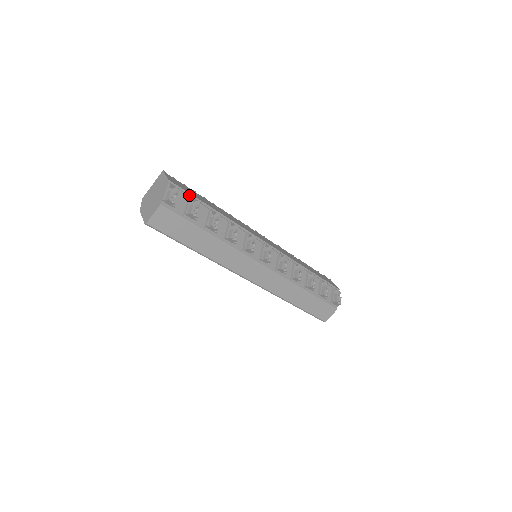
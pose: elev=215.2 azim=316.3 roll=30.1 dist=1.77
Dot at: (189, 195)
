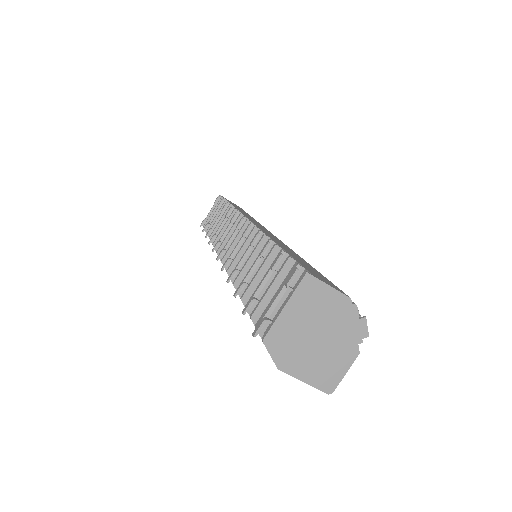
Dot at: occluded
